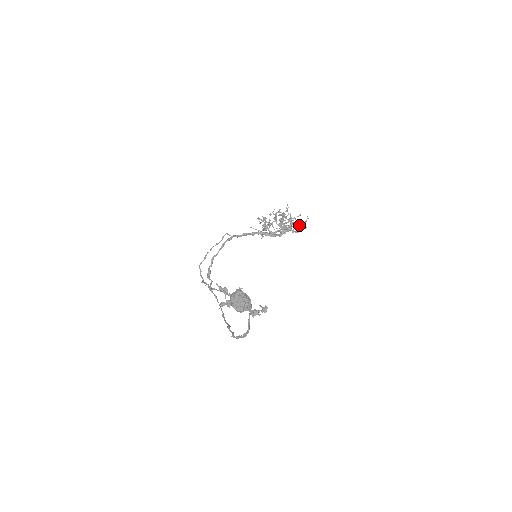
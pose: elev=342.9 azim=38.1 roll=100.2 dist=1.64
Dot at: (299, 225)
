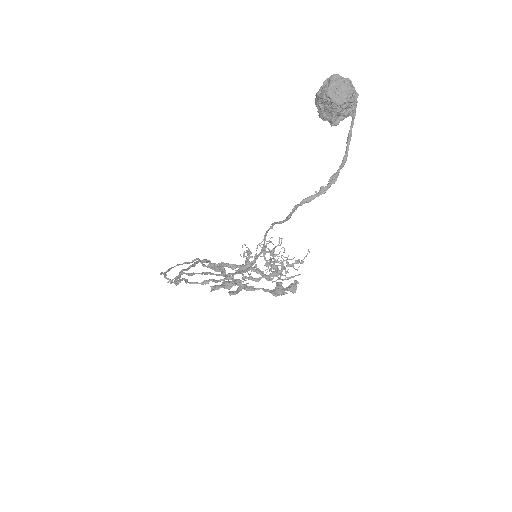
Dot at: occluded
